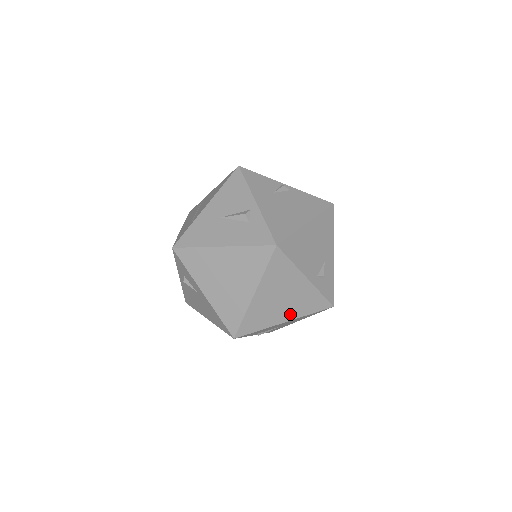
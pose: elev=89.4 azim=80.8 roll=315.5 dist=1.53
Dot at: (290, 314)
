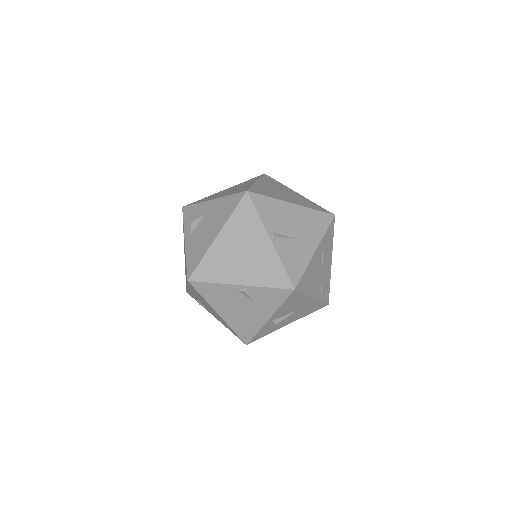
Dot at: (295, 202)
